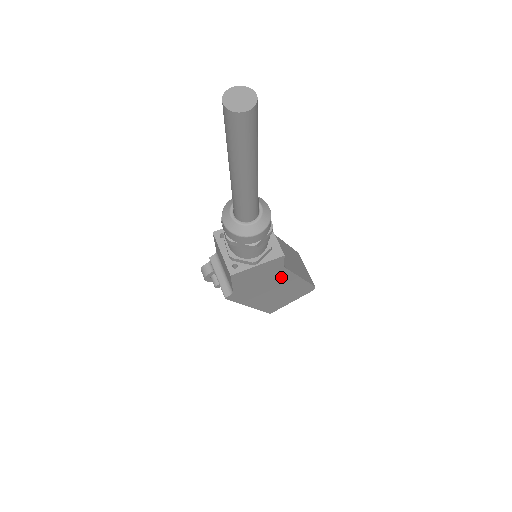
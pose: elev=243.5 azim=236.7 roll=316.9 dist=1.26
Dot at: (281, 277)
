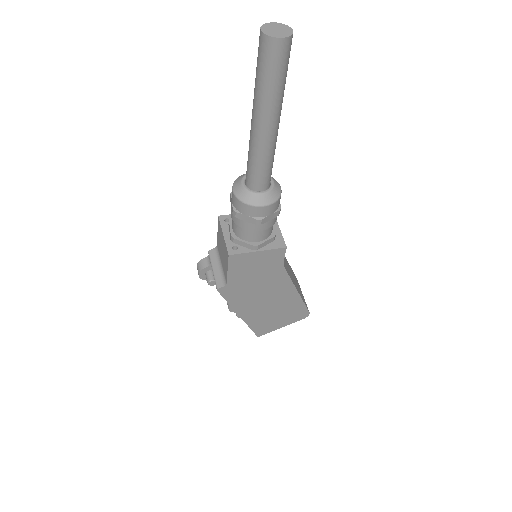
Dot at: (278, 281)
